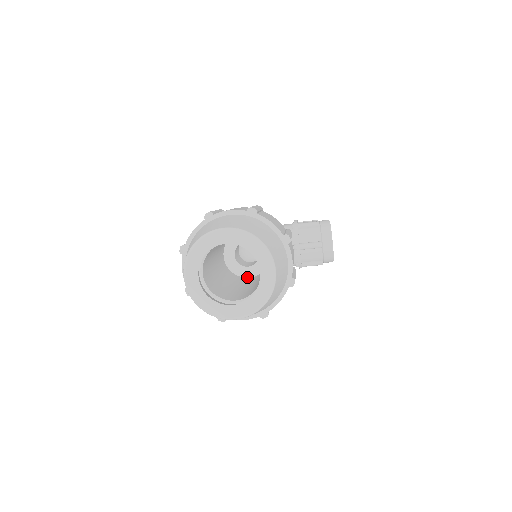
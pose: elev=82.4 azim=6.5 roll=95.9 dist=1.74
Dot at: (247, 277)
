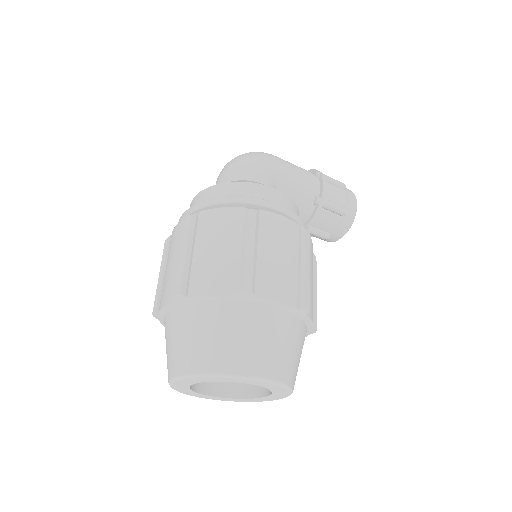
Dot at: occluded
